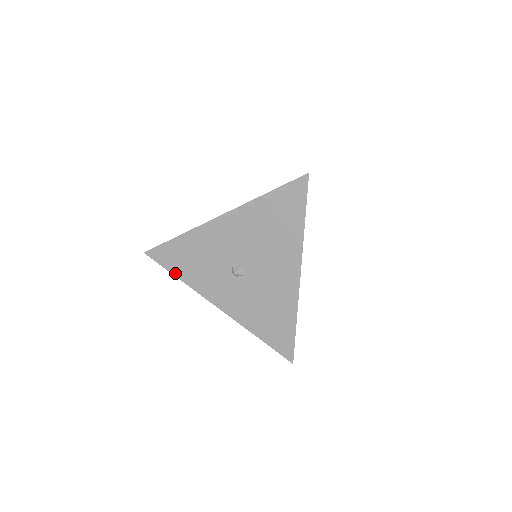
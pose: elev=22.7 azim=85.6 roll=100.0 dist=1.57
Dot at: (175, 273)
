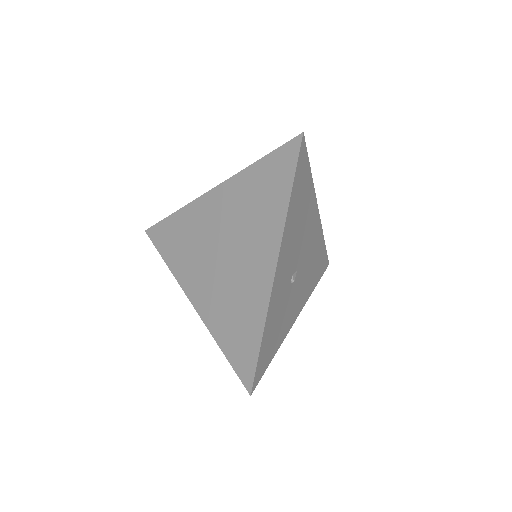
Dot at: occluded
